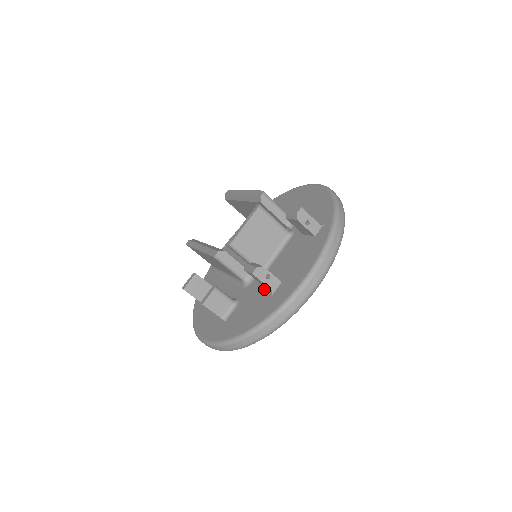
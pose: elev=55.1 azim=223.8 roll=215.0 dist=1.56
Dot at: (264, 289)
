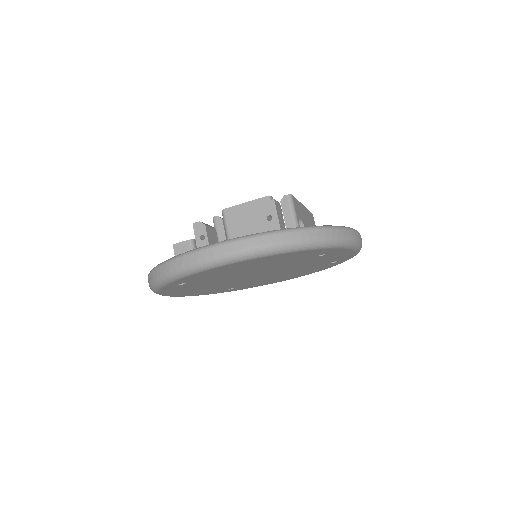
Dot at: occluded
